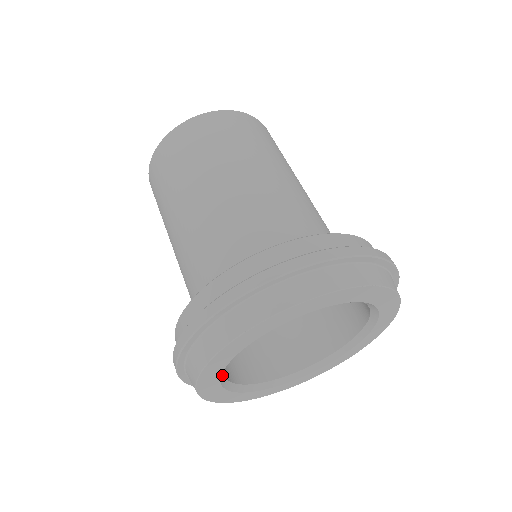
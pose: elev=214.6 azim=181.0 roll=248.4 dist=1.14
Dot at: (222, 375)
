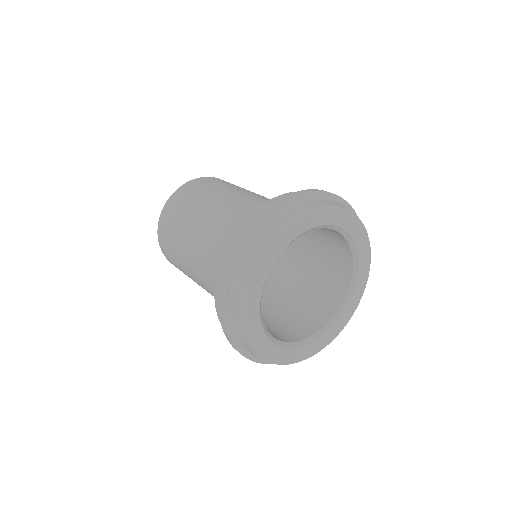
Dot at: (260, 307)
